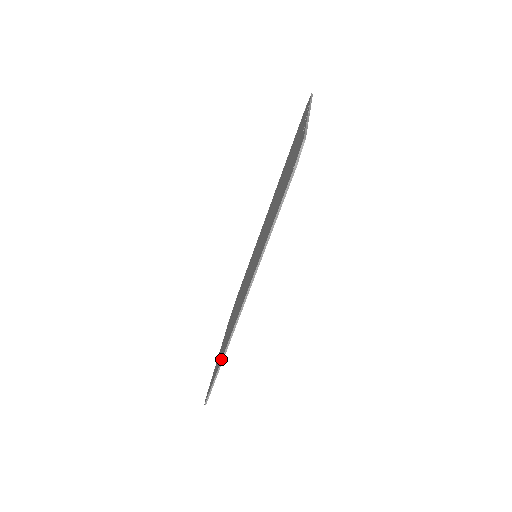
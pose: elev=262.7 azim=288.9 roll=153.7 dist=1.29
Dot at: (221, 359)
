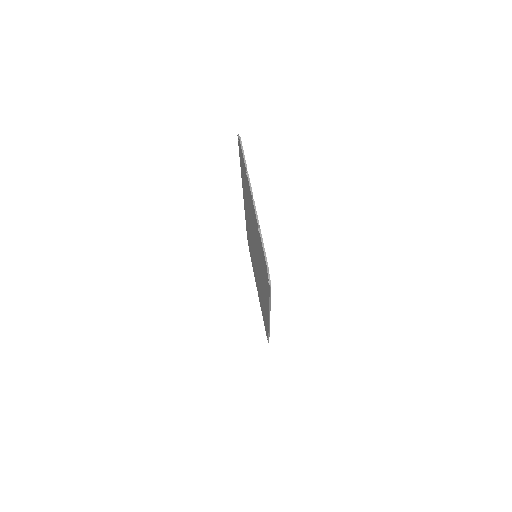
Dot at: occluded
